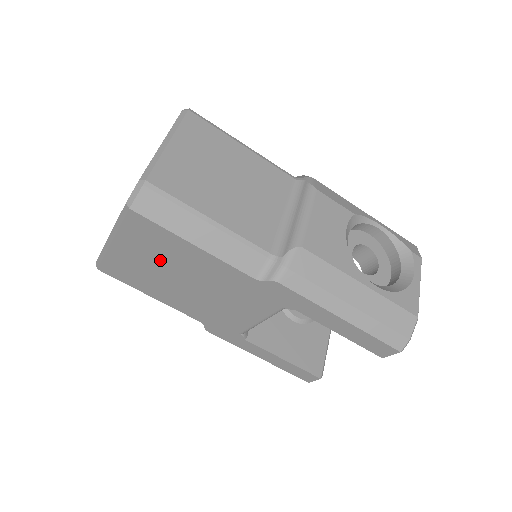
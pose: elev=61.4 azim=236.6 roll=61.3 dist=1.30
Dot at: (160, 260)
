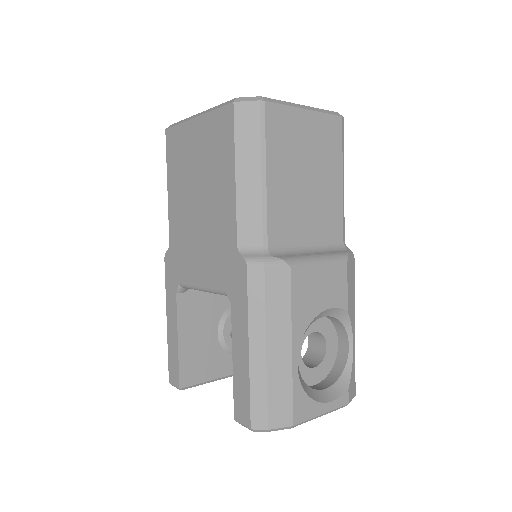
Dot at: (205, 163)
